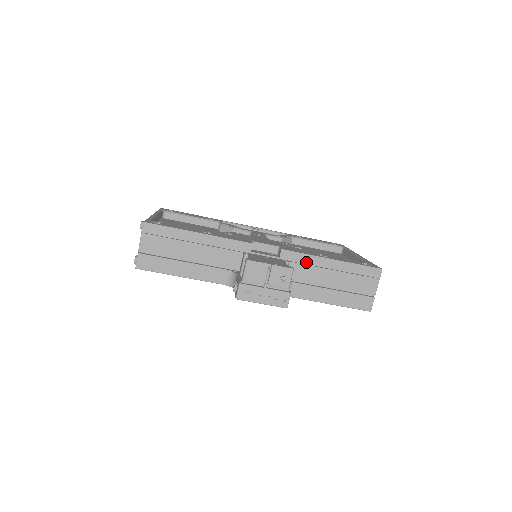
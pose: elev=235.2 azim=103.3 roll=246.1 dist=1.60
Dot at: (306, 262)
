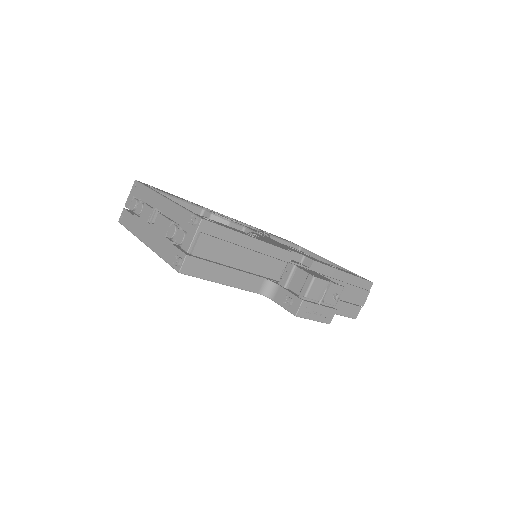
Dot at: (327, 274)
